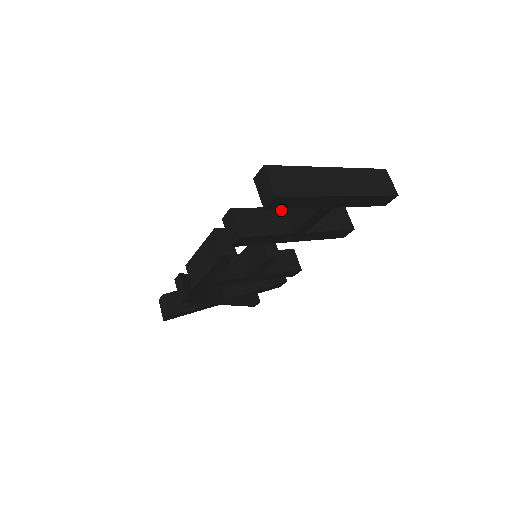
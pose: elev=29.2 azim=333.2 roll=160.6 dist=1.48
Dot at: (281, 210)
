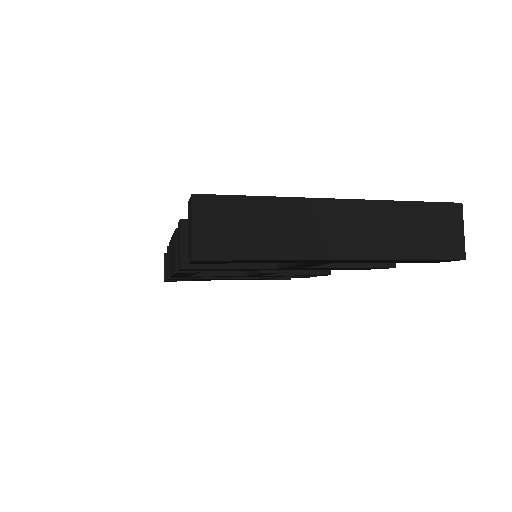
Dot at: occluded
